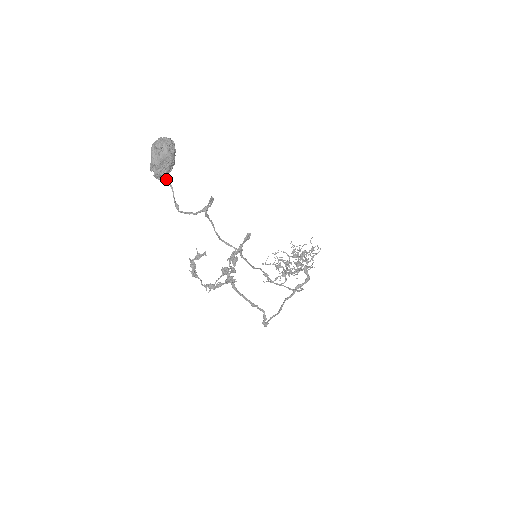
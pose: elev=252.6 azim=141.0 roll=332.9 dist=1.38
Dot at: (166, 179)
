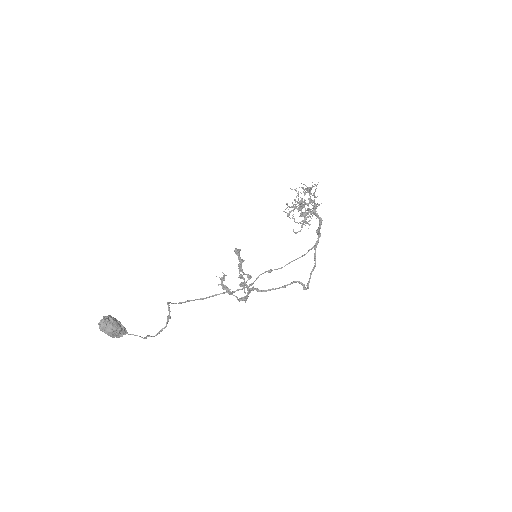
Dot at: occluded
